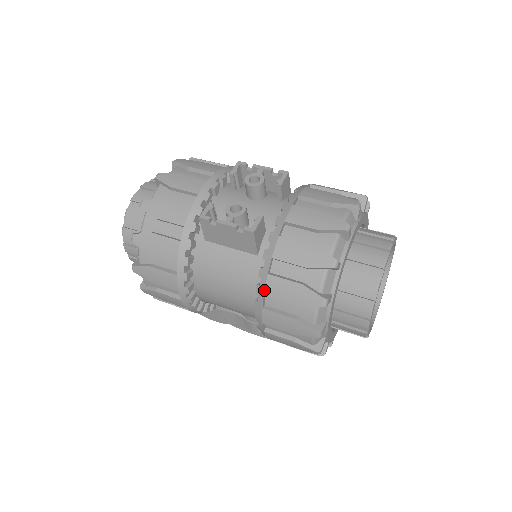
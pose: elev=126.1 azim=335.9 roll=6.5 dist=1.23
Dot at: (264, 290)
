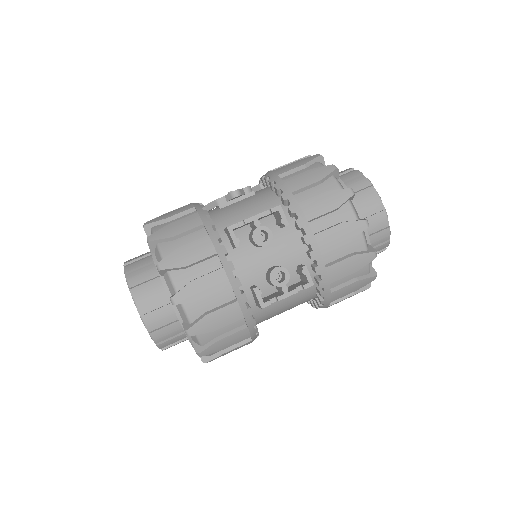
Dot at: (330, 301)
